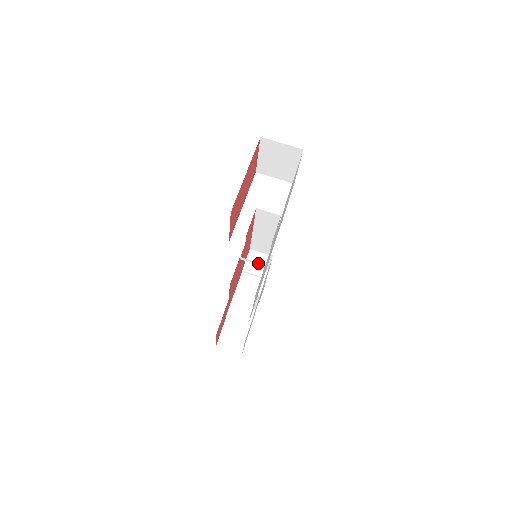
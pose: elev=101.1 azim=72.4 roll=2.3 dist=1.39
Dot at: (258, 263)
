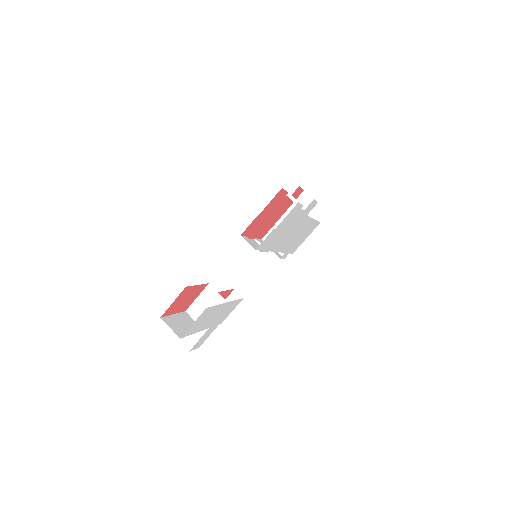
Dot at: occluded
